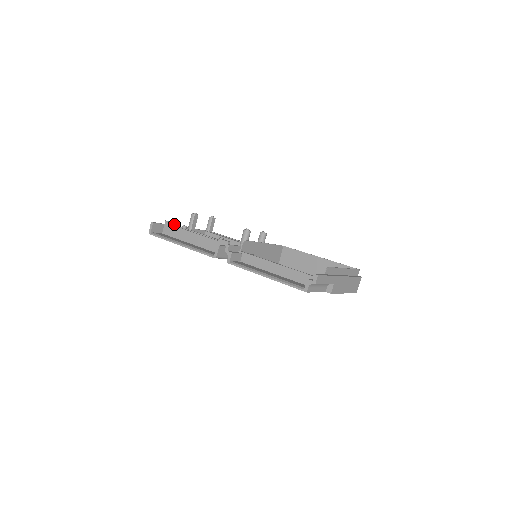
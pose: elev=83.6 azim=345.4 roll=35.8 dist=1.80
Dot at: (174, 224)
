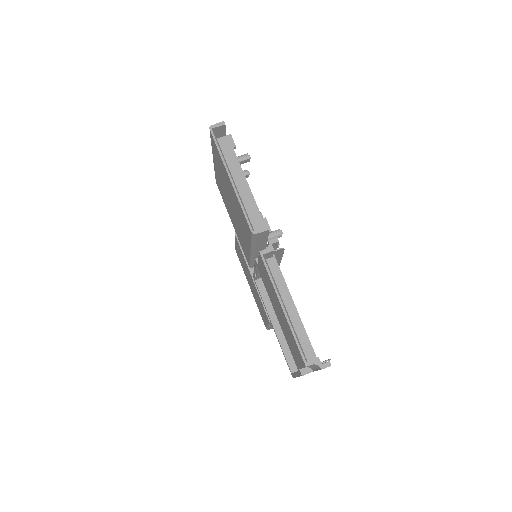
Dot at: (235, 148)
